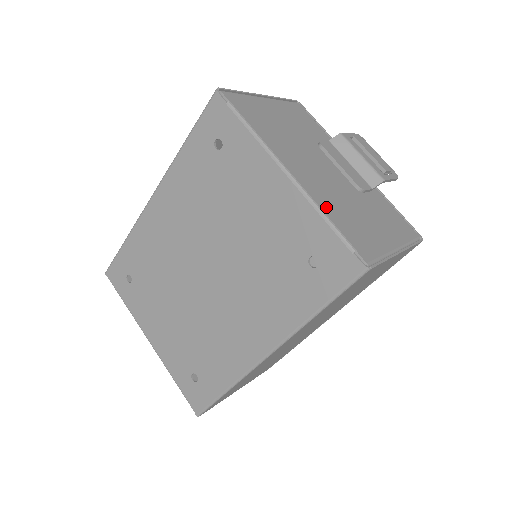
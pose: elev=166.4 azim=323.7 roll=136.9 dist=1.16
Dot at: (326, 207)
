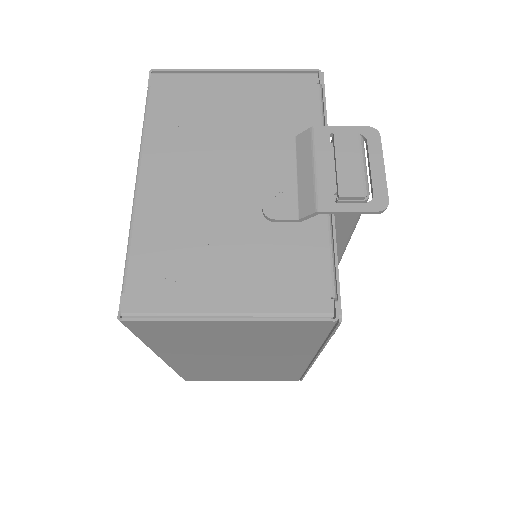
Dot at: (146, 231)
